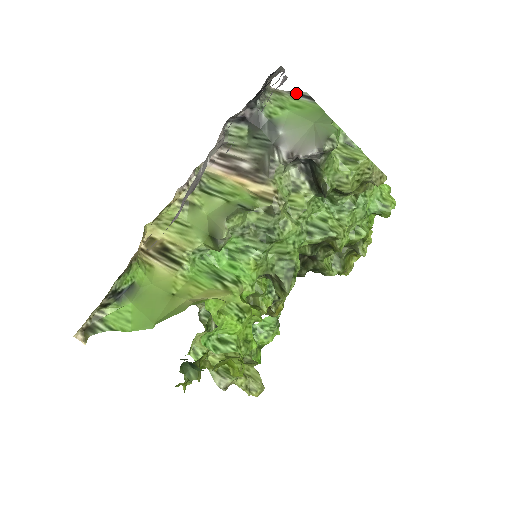
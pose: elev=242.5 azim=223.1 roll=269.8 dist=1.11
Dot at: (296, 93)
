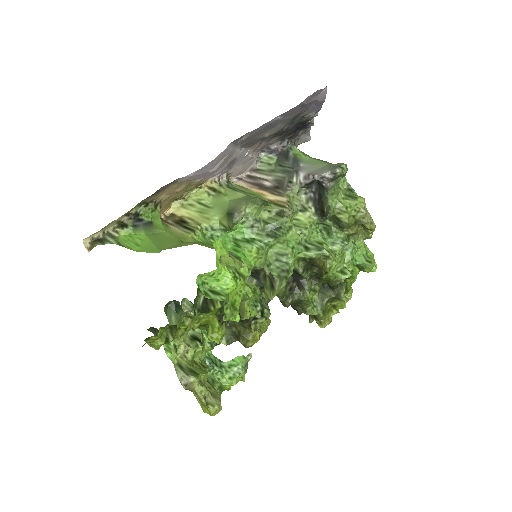
Dot at: occluded
